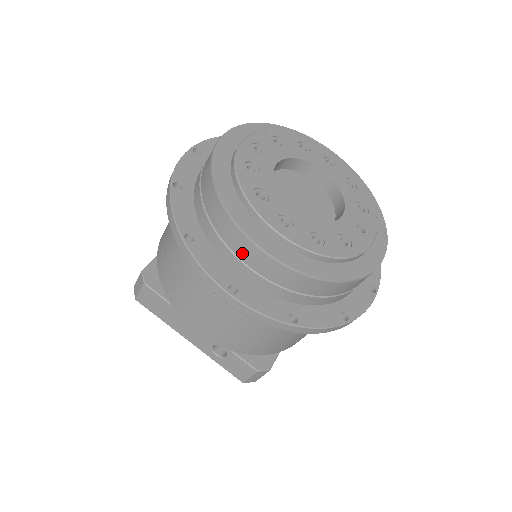
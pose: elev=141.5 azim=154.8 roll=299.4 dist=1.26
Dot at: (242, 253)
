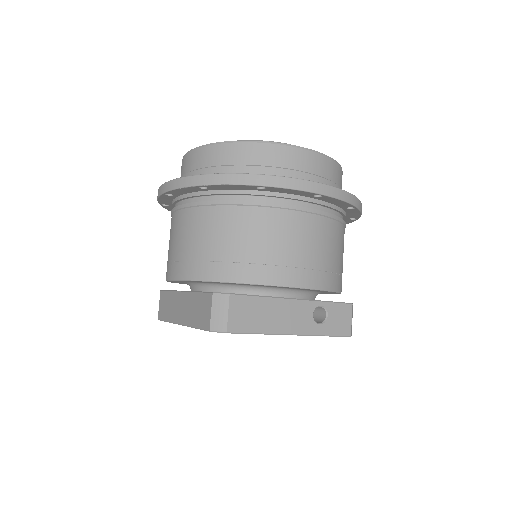
Dot at: (299, 164)
